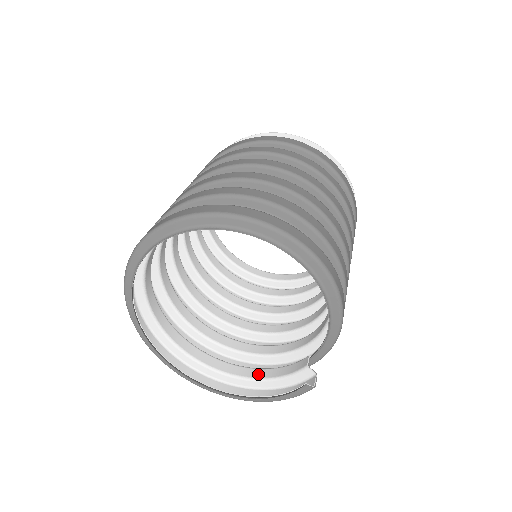
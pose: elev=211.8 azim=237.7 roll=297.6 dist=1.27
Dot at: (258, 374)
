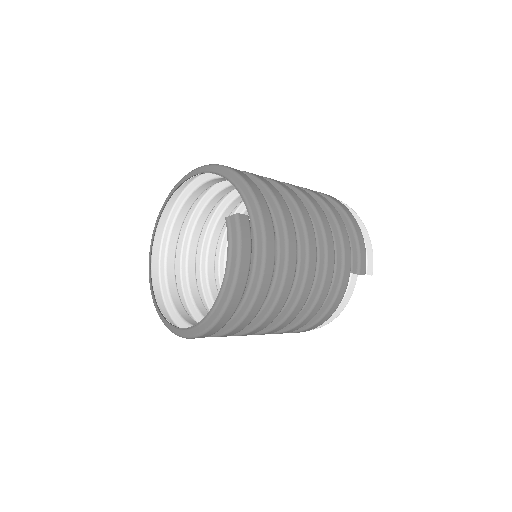
Dot at: occluded
